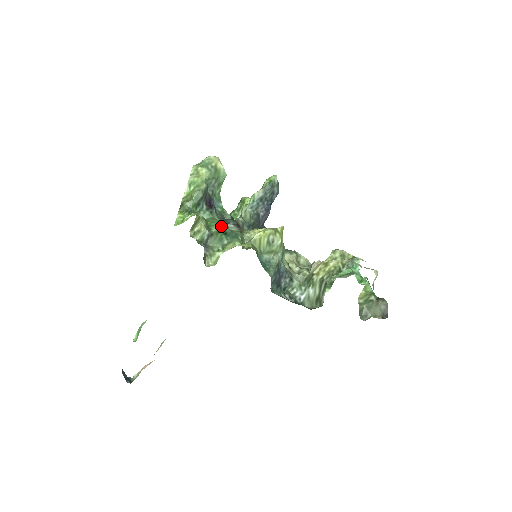
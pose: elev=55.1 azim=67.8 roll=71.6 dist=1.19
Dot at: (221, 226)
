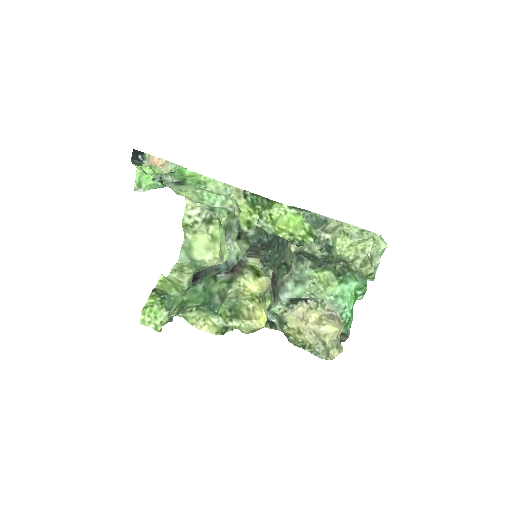
Dot at: (198, 305)
